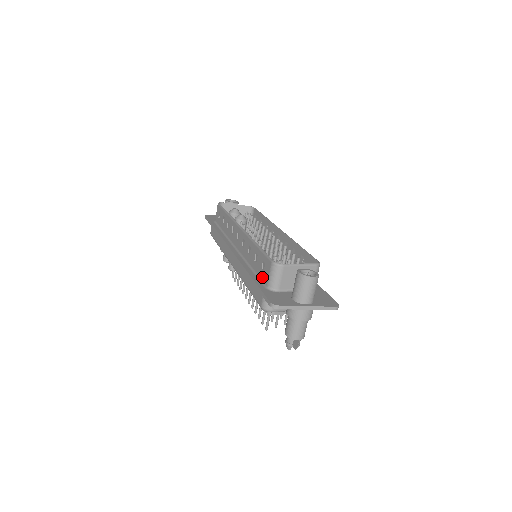
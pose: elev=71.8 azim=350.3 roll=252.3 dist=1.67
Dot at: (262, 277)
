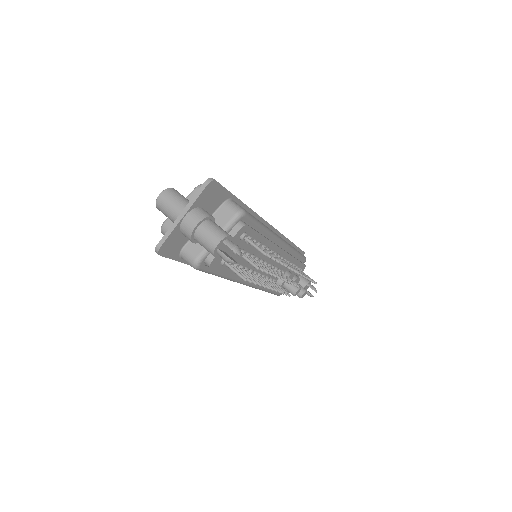
Dot at: occluded
